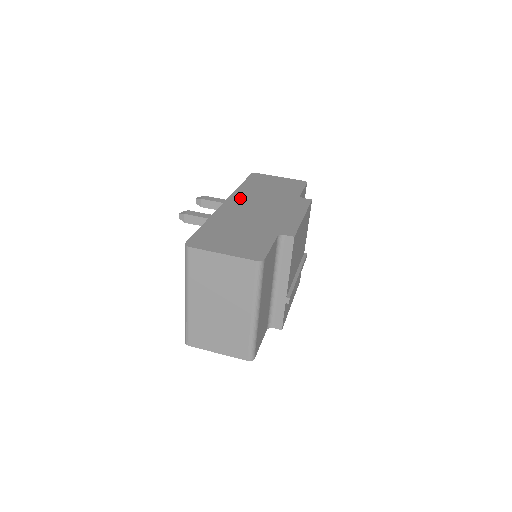
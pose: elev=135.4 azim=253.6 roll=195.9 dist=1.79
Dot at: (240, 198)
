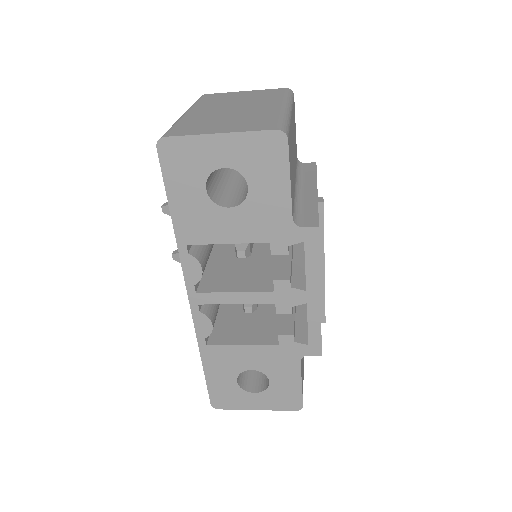
Dot at: occluded
